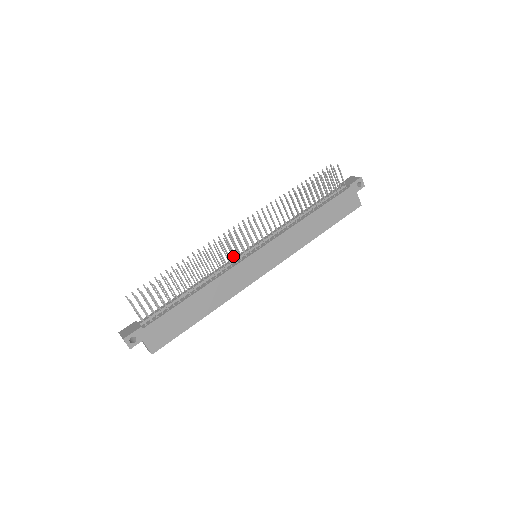
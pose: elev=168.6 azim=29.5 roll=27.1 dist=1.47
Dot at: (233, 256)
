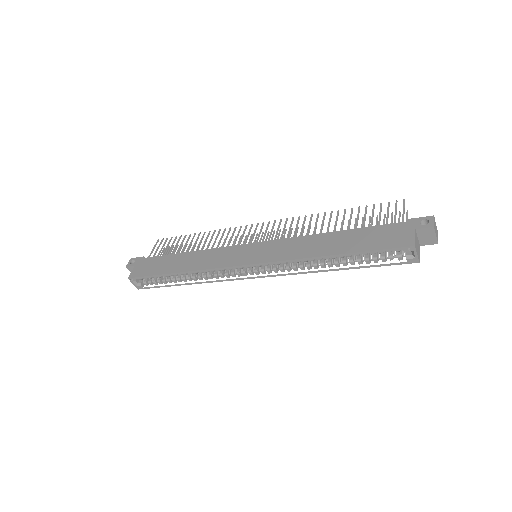
Dot at: (235, 241)
